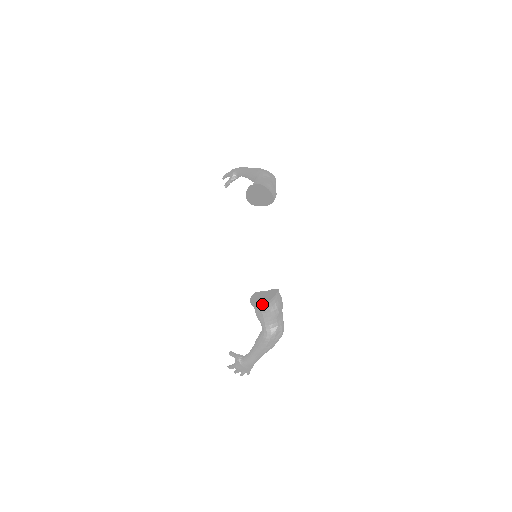
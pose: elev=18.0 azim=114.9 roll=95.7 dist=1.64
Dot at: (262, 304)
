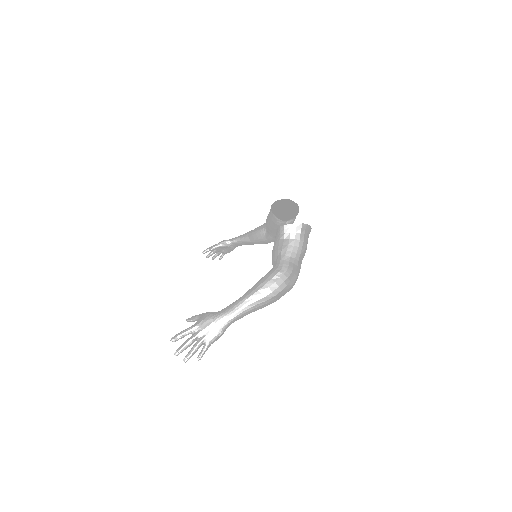
Dot at: occluded
